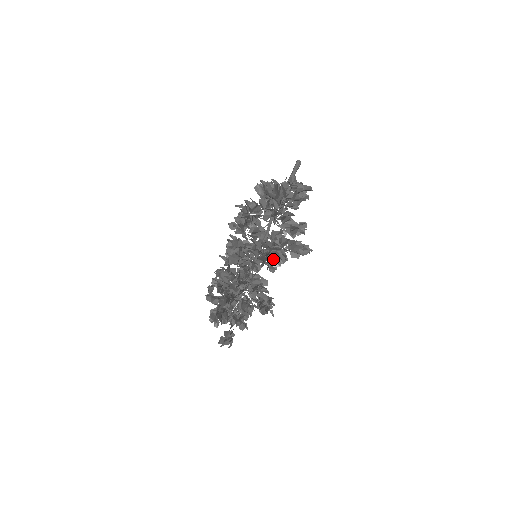
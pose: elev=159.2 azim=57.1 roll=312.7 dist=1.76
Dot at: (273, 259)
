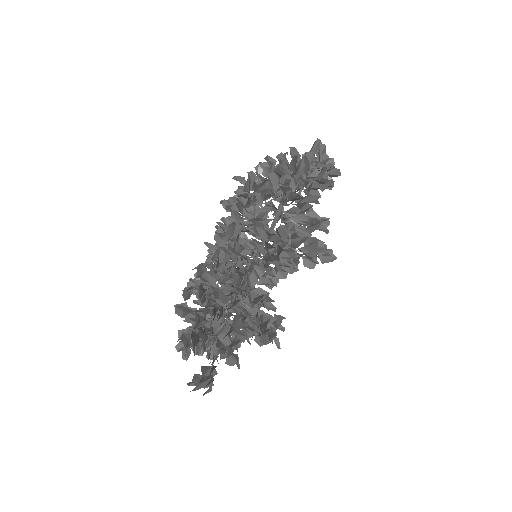
Dot at: (284, 261)
